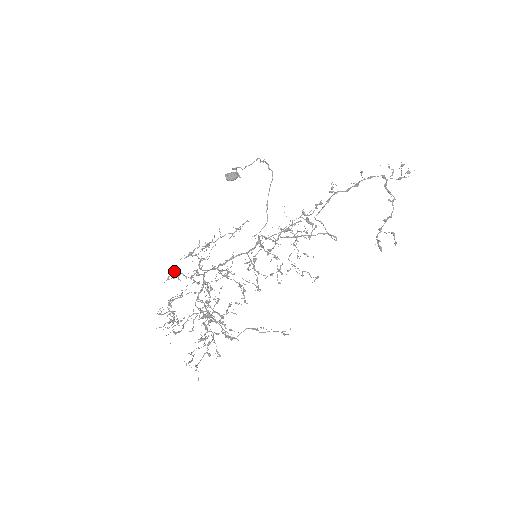
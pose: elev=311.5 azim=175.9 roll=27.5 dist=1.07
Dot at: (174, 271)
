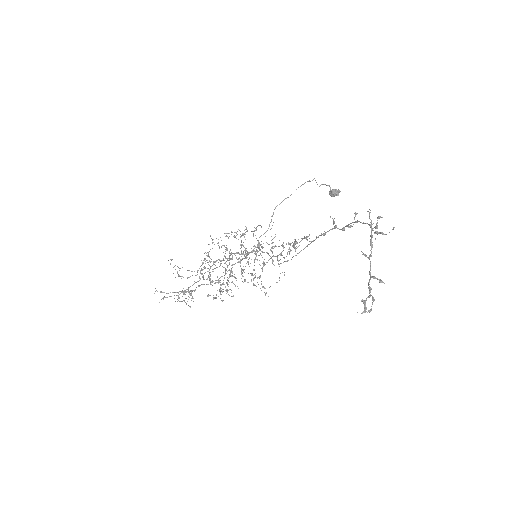
Dot at: (217, 243)
